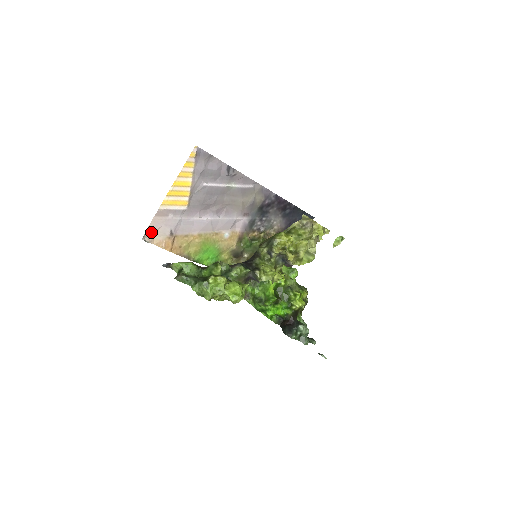
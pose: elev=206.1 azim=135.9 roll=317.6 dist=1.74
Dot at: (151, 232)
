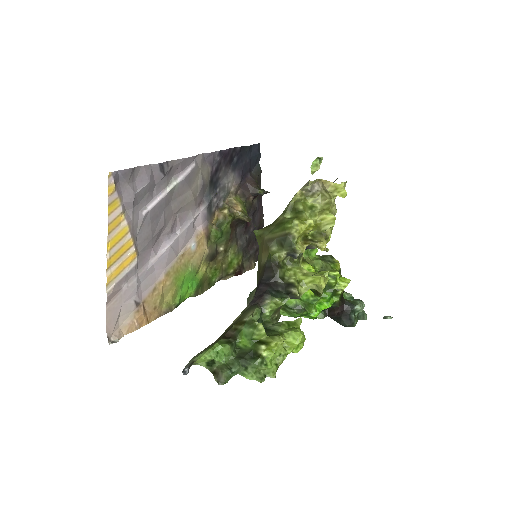
Dot at: (113, 326)
